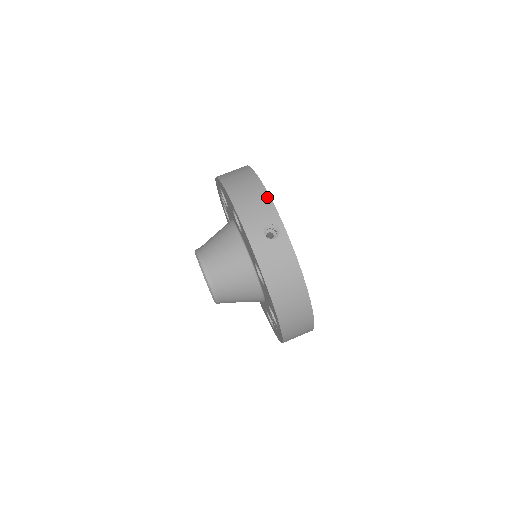
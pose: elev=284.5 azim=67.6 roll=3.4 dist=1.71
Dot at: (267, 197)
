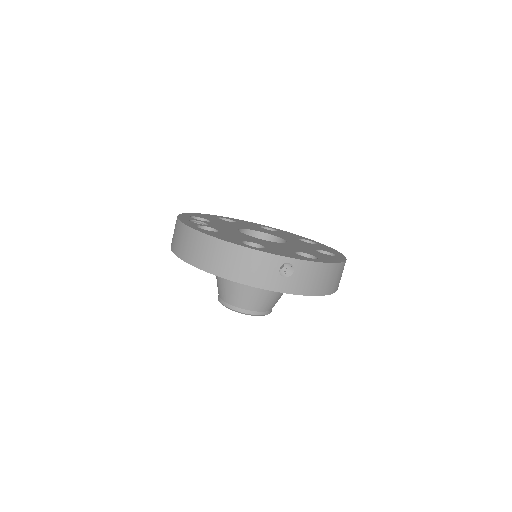
Dot at: (254, 253)
